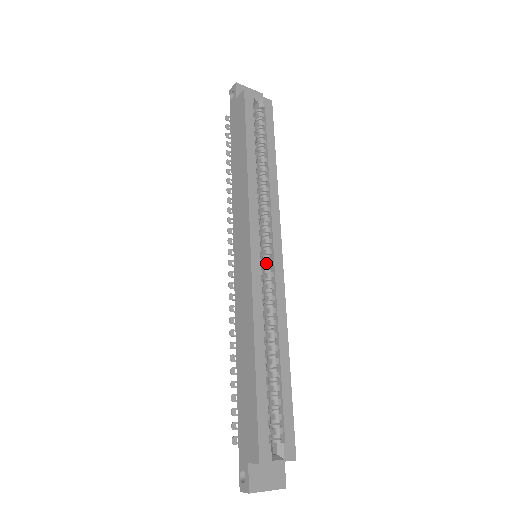
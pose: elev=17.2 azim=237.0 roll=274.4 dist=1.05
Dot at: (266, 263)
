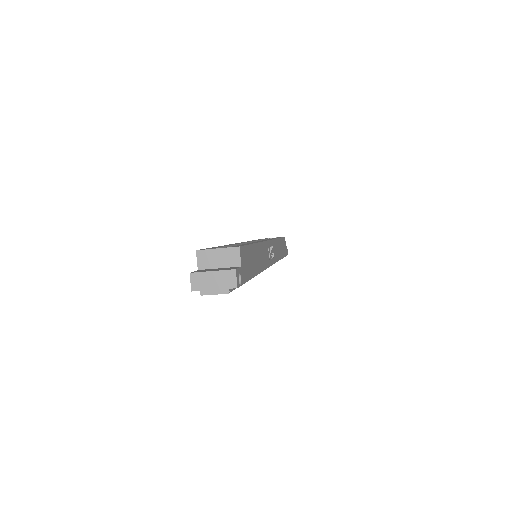
Dot at: occluded
